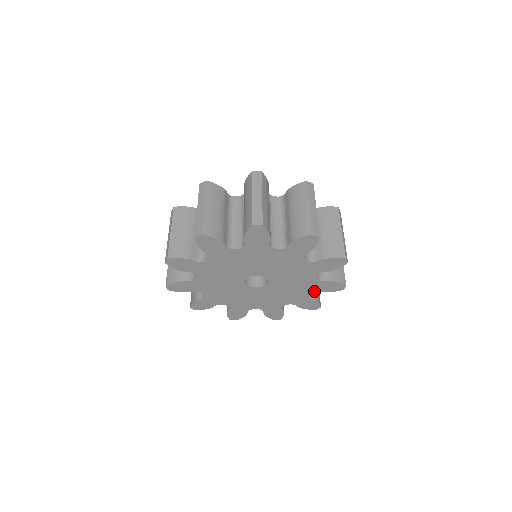
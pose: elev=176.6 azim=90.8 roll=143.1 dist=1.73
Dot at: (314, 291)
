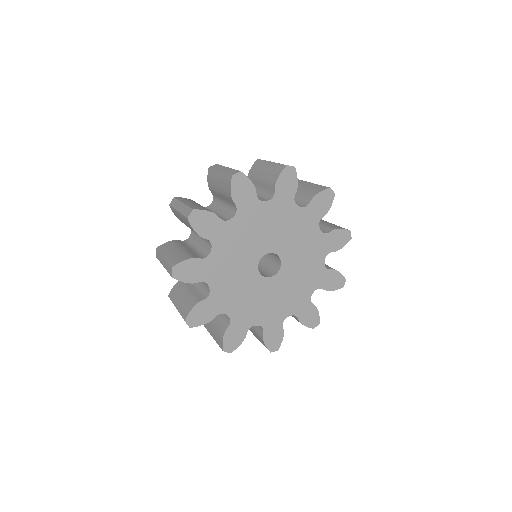
Dot at: occluded
